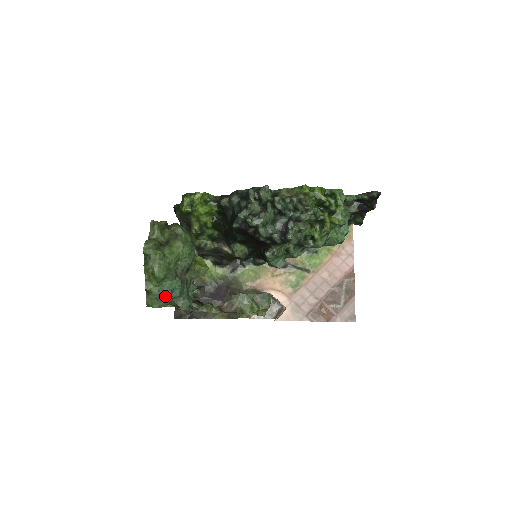
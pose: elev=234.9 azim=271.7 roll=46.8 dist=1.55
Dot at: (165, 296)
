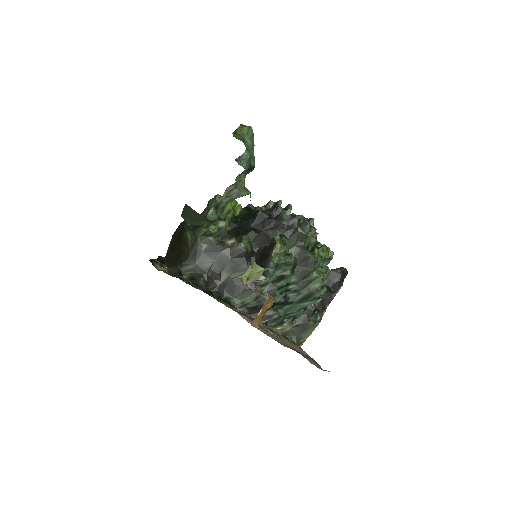
Dot at: (244, 144)
